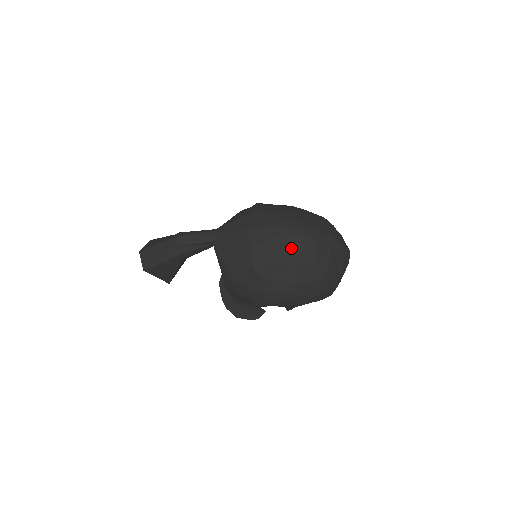
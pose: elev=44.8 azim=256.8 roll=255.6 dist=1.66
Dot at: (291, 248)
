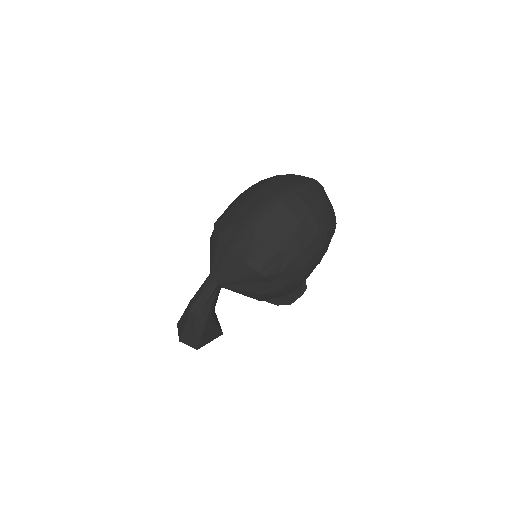
Dot at: (273, 233)
